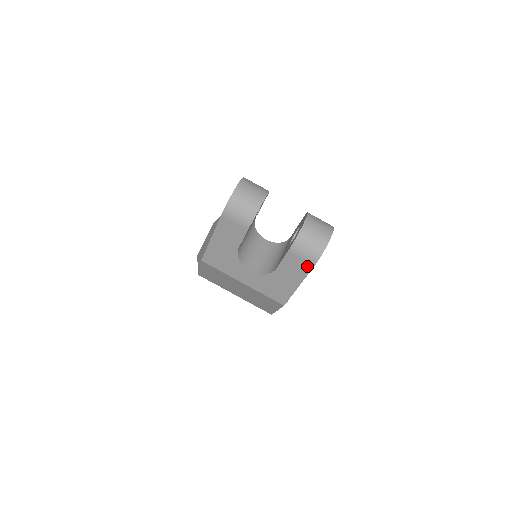
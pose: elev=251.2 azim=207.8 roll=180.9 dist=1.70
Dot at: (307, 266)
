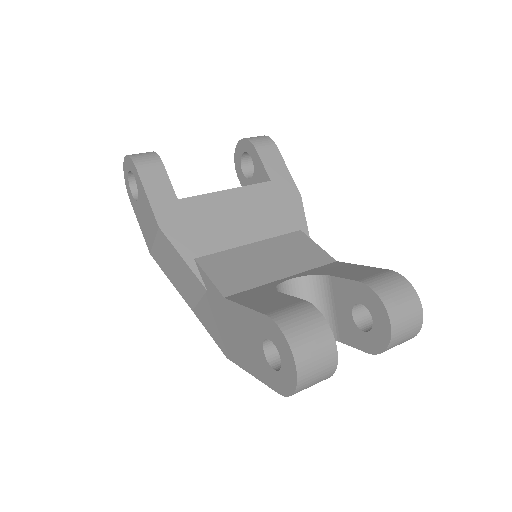
Dot at: occluded
